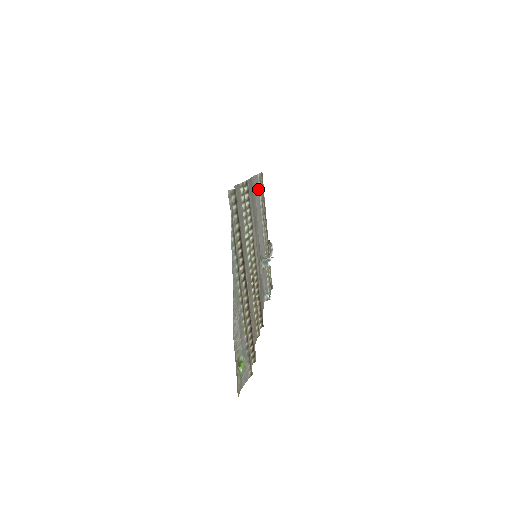
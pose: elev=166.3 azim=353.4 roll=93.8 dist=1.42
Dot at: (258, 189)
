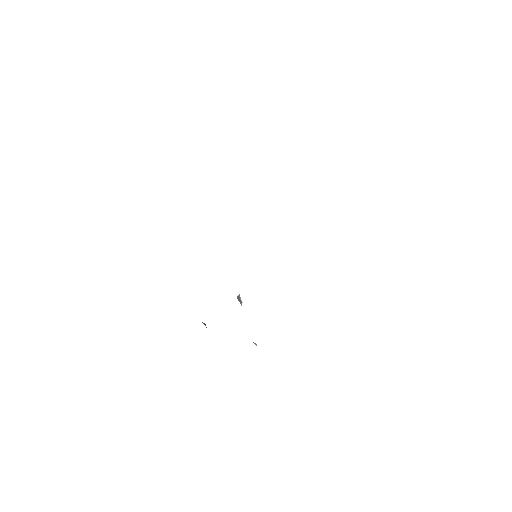
Dot at: occluded
